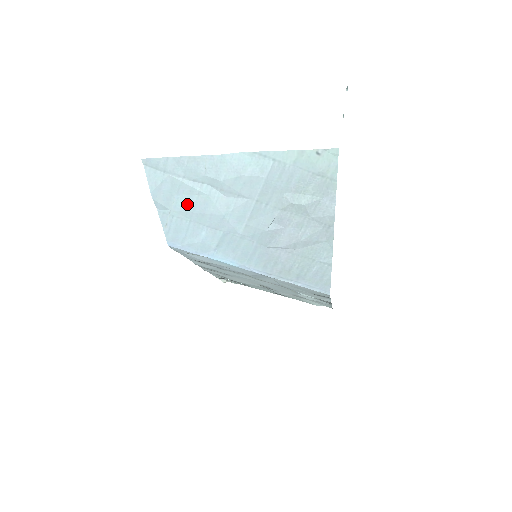
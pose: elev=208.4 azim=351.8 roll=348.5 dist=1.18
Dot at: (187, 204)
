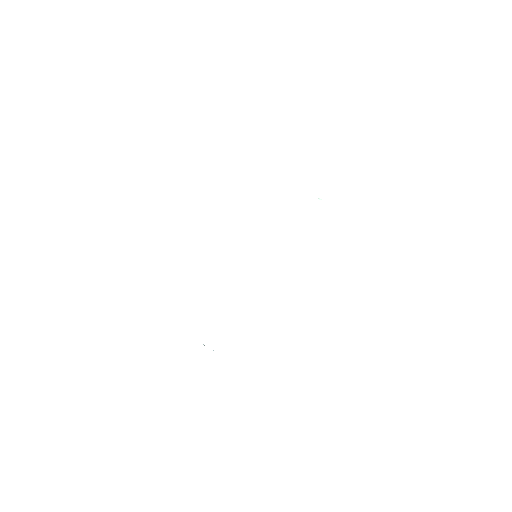
Dot at: occluded
